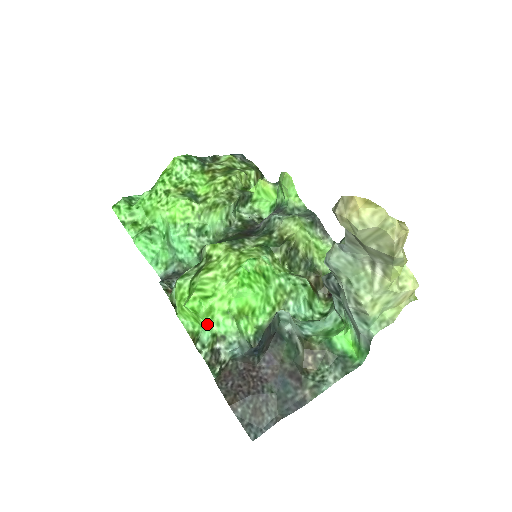
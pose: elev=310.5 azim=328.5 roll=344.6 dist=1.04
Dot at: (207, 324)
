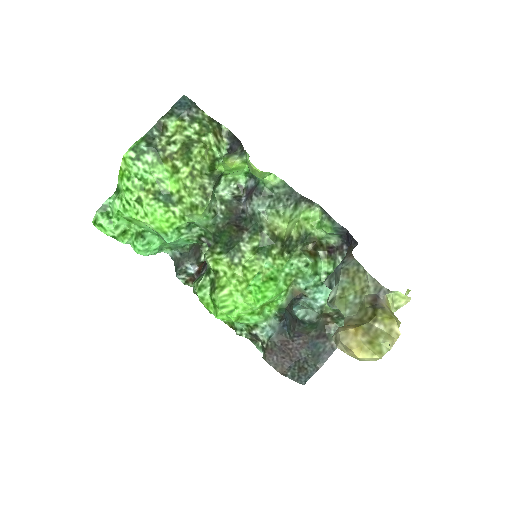
Dot at: occluded
